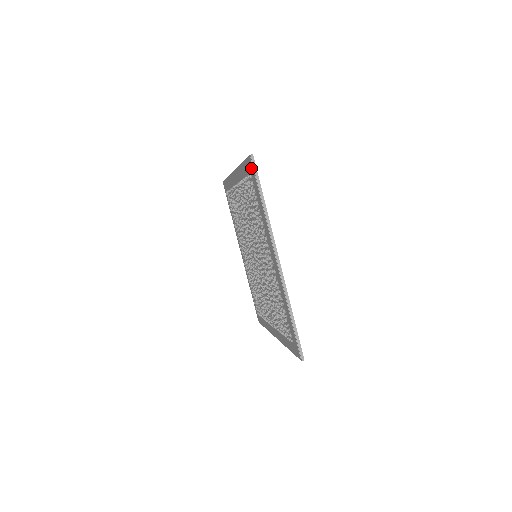
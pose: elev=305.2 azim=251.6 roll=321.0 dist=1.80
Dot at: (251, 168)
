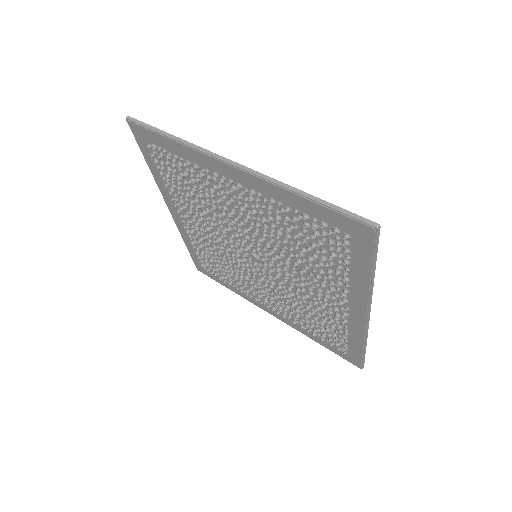
Dot at: (364, 237)
